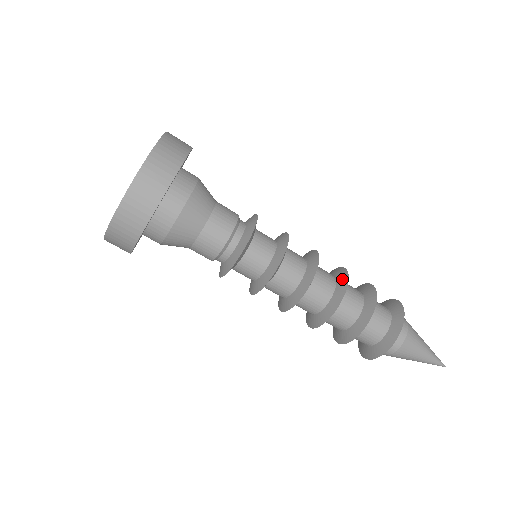
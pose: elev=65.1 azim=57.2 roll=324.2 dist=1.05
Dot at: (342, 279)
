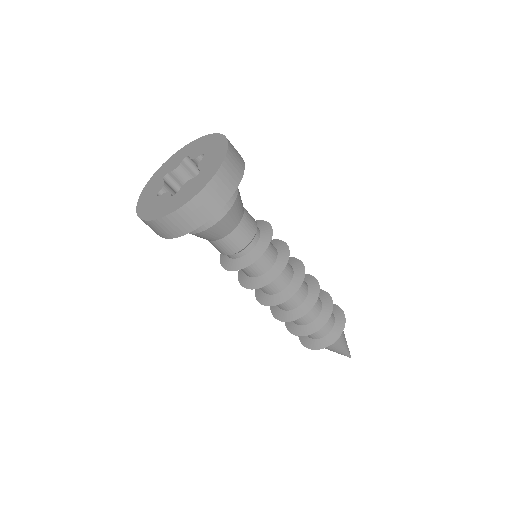
Dot at: (306, 307)
